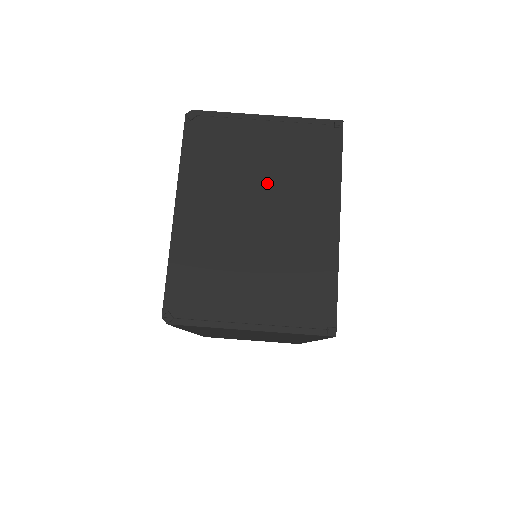
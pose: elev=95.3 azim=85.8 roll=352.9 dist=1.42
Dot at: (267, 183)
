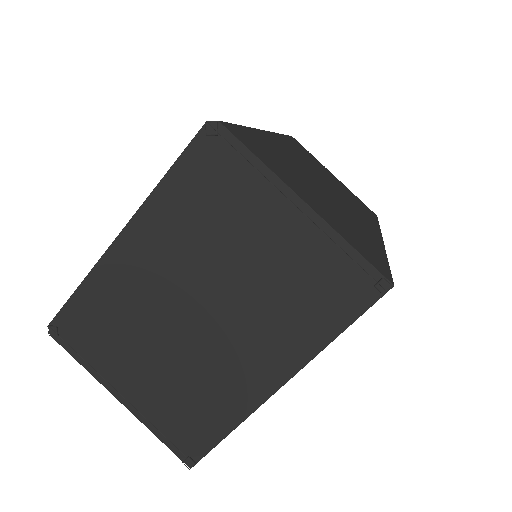
Dot at: (238, 285)
